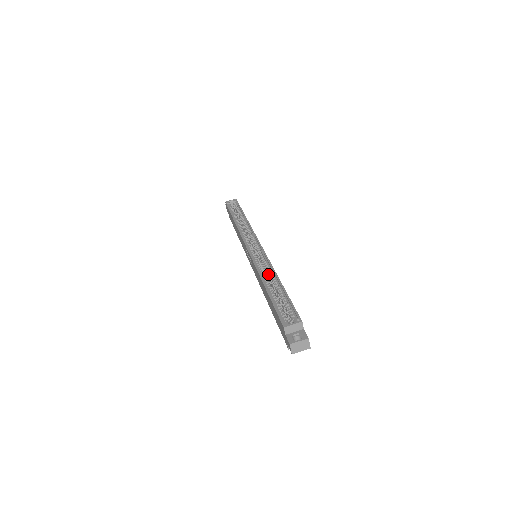
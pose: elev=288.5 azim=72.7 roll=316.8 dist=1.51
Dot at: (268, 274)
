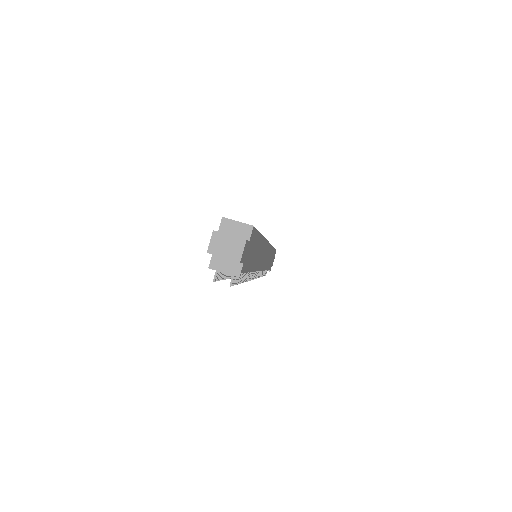
Dot at: occluded
